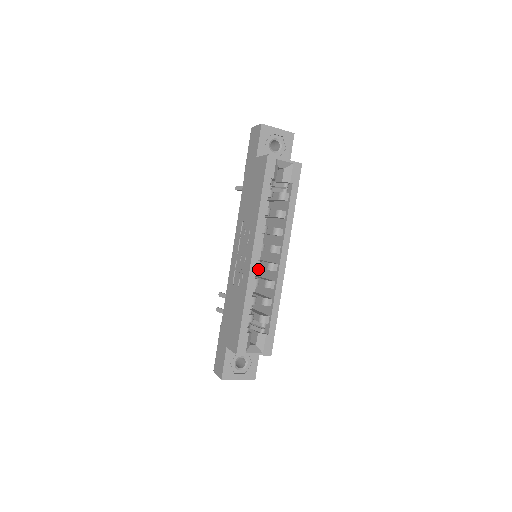
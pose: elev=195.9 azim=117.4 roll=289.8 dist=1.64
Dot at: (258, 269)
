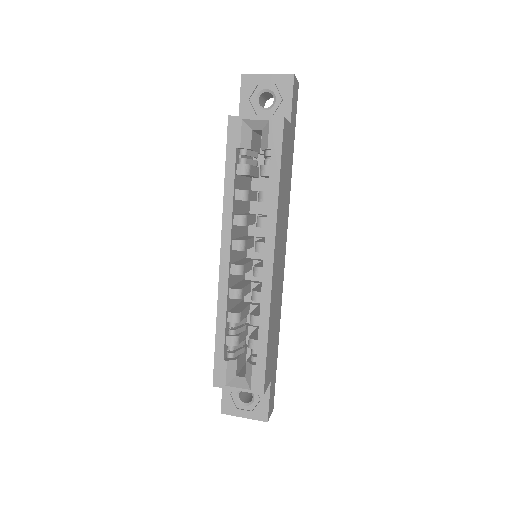
Dot at: occluded
